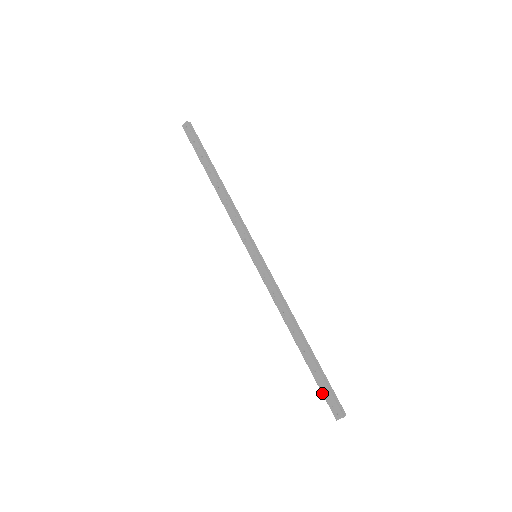
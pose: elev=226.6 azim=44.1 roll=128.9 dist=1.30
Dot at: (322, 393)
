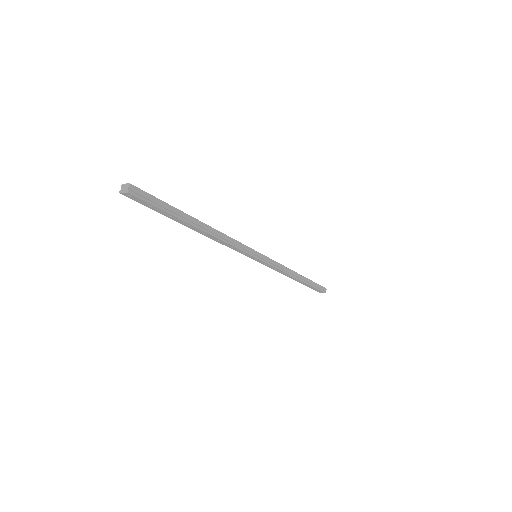
Dot at: occluded
